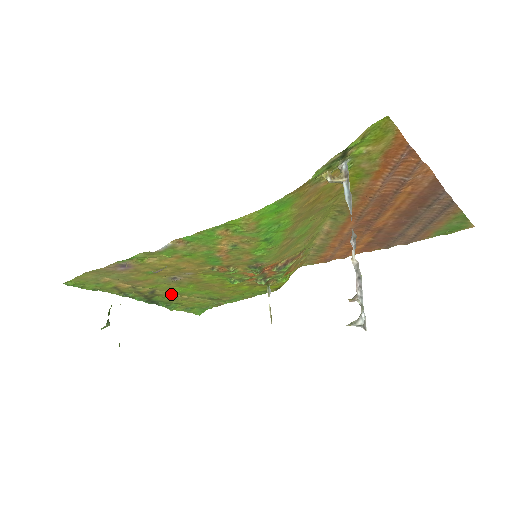
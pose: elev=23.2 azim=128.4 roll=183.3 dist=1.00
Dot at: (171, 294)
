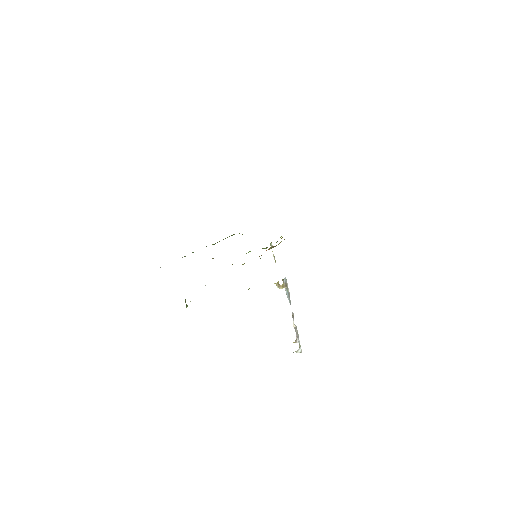
Dot at: occluded
